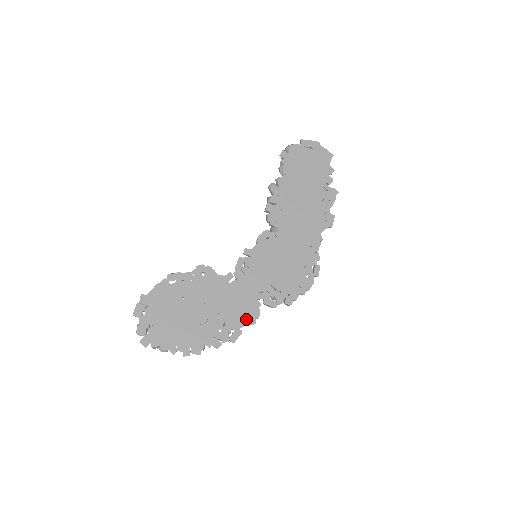
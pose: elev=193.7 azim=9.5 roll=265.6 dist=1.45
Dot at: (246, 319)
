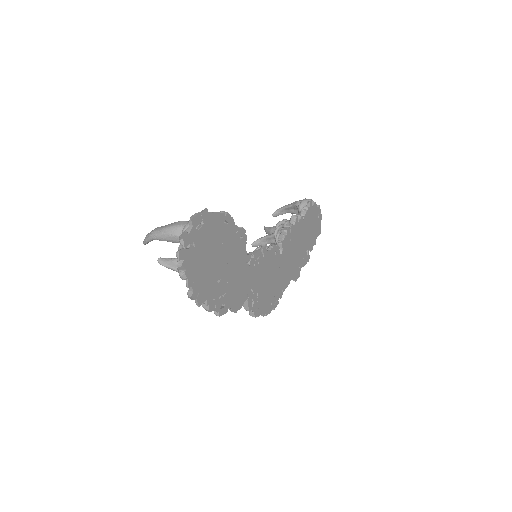
Dot at: (235, 303)
